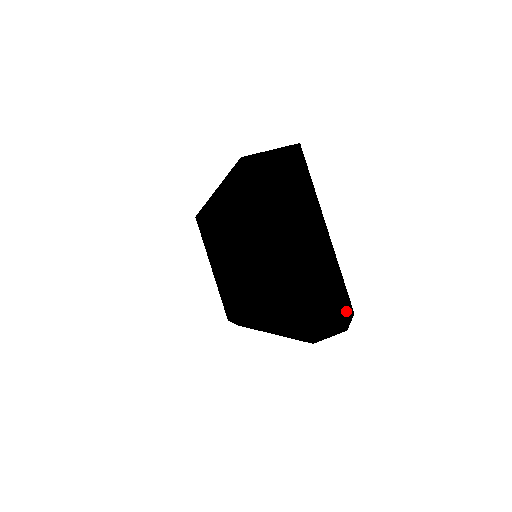
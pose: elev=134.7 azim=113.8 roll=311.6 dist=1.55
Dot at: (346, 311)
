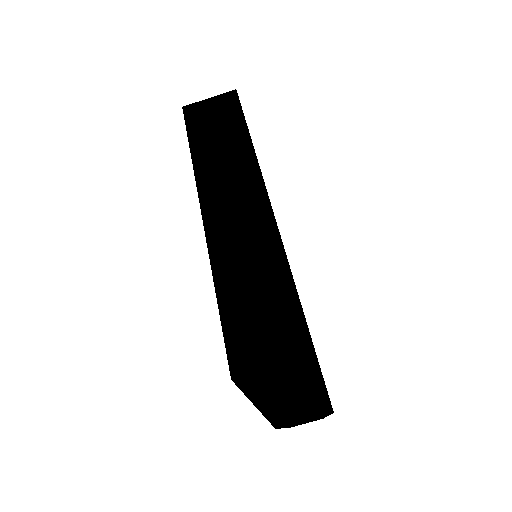
Dot at: (326, 413)
